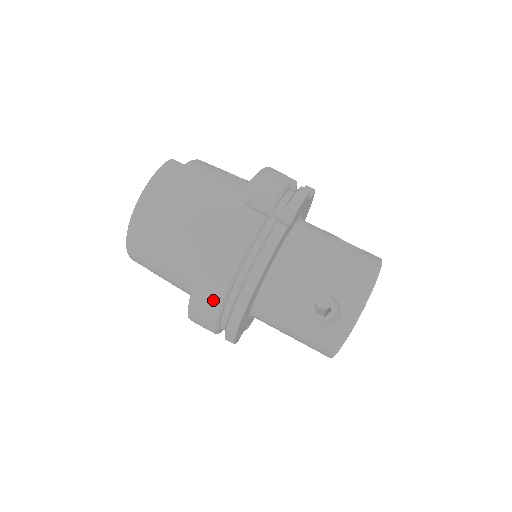
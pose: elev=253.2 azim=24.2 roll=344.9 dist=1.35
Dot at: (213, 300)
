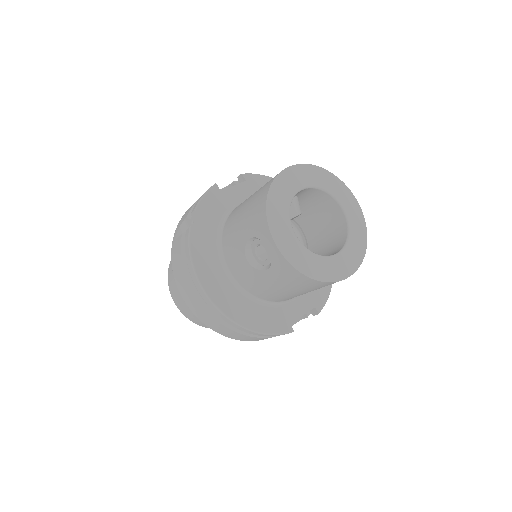
Dot at: (207, 316)
